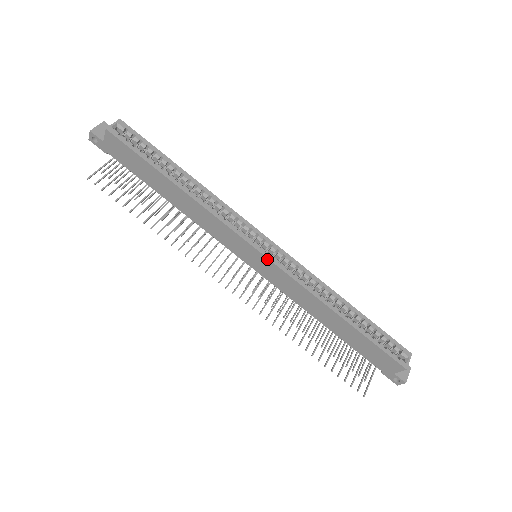
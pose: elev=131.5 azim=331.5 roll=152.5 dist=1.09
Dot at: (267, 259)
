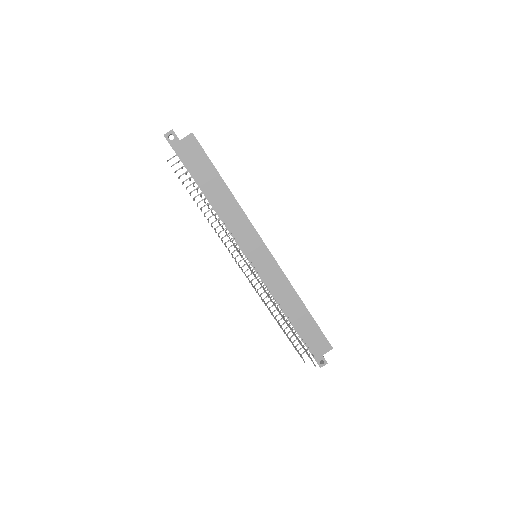
Dot at: (271, 255)
